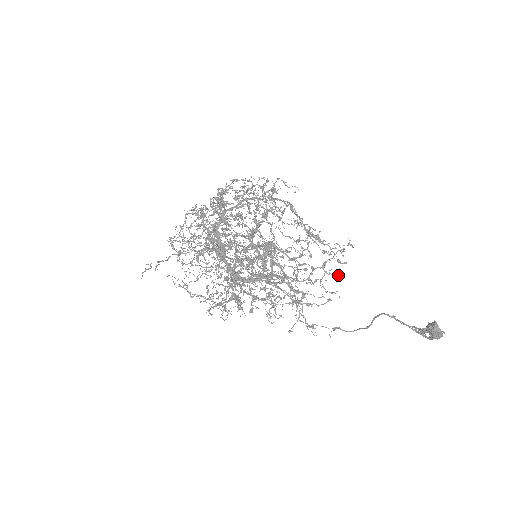
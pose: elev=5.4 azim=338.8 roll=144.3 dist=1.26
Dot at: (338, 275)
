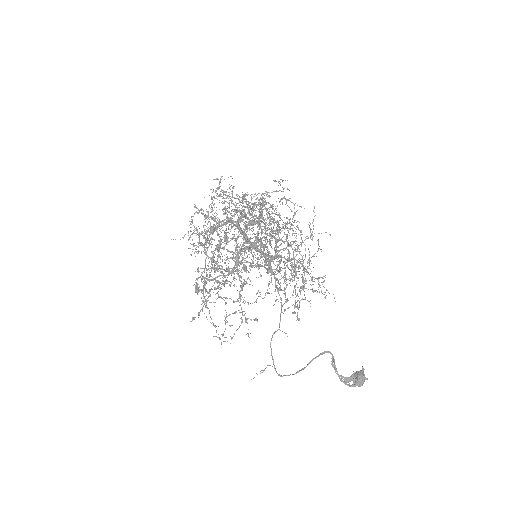
Dot at: occluded
